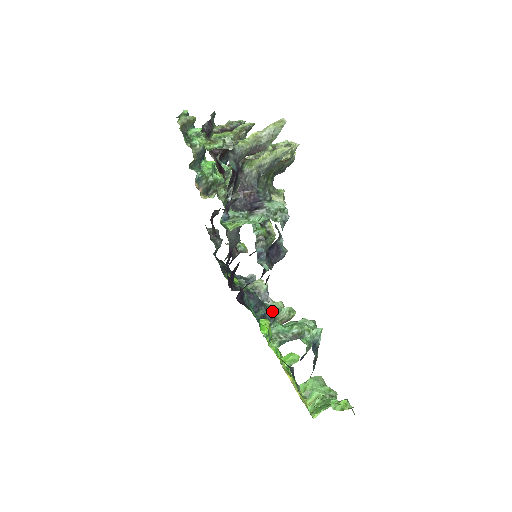
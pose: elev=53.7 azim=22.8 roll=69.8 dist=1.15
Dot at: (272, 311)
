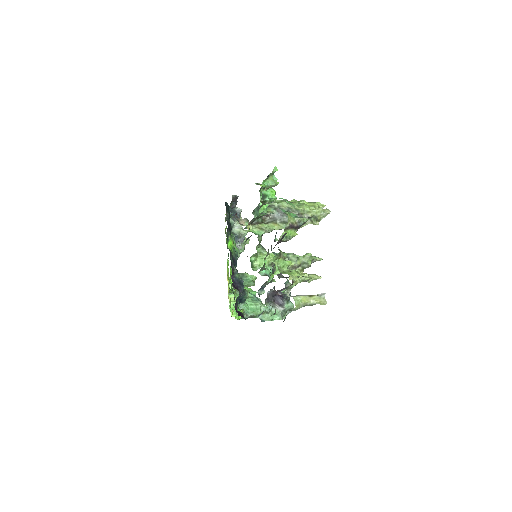
Dot at: (247, 296)
